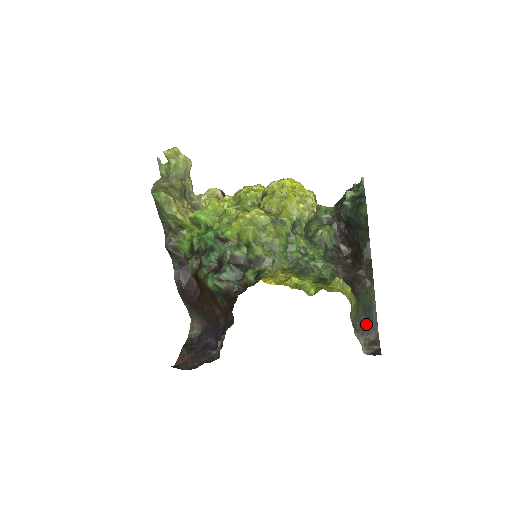
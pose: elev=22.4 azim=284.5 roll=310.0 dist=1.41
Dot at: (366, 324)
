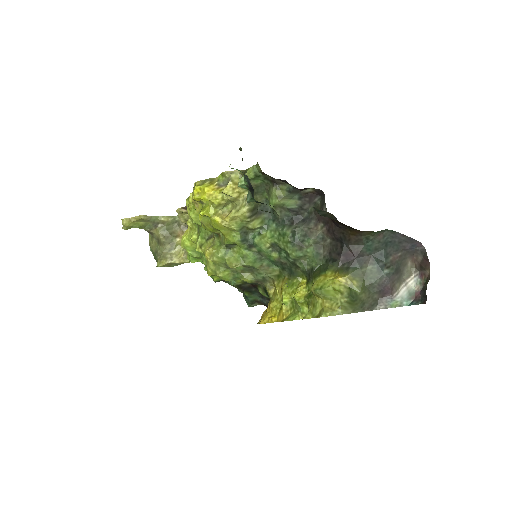
Dot at: (390, 277)
